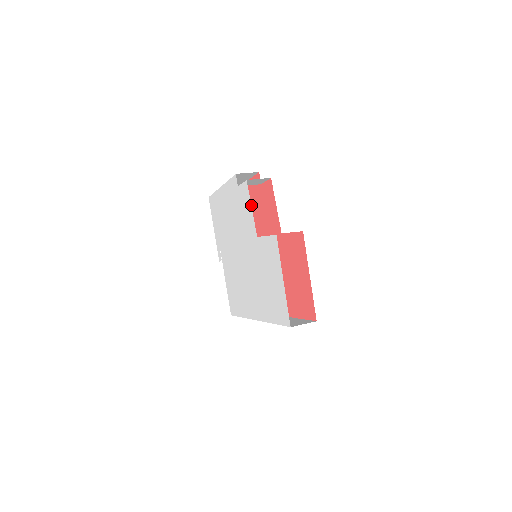
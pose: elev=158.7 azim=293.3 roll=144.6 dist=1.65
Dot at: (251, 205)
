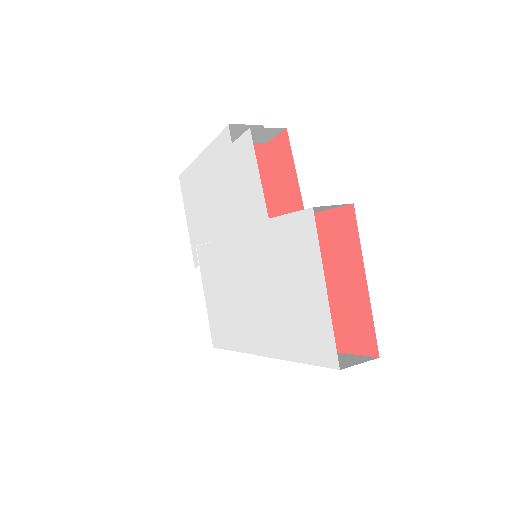
Dot at: occluded
